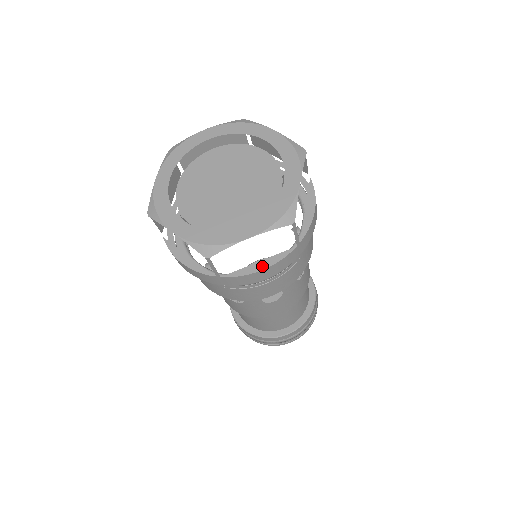
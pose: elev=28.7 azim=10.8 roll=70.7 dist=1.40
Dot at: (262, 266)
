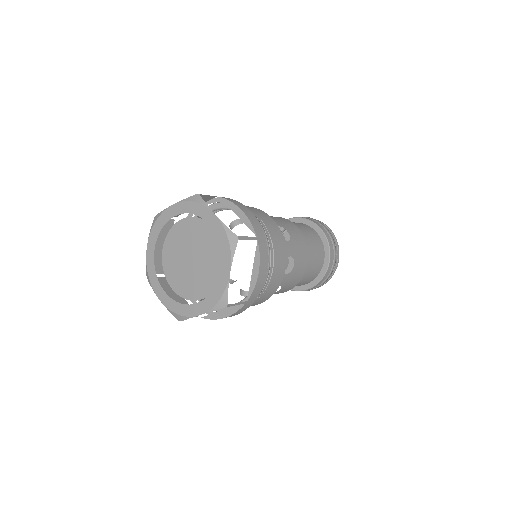
Dot at: (256, 271)
